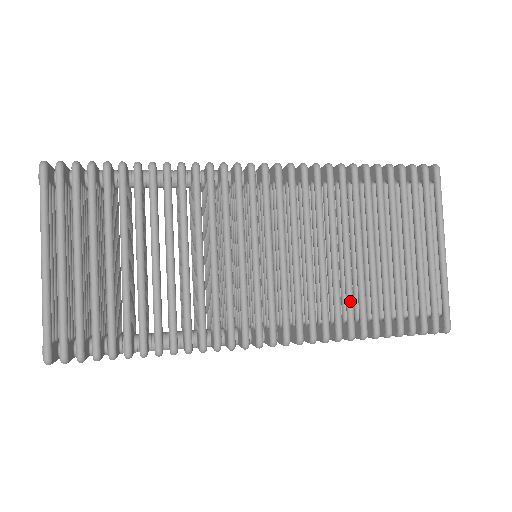
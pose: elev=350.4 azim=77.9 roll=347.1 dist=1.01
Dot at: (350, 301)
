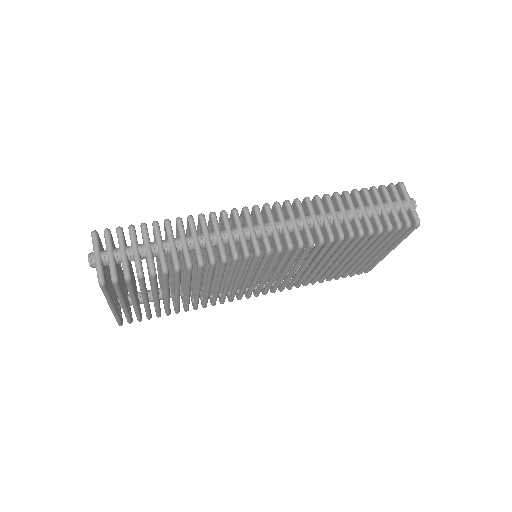
Dot at: (311, 279)
